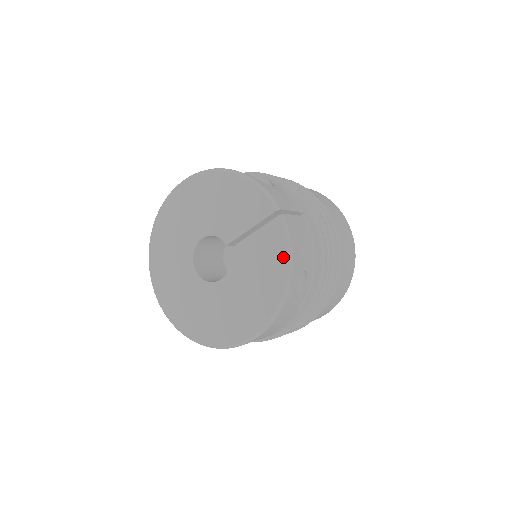
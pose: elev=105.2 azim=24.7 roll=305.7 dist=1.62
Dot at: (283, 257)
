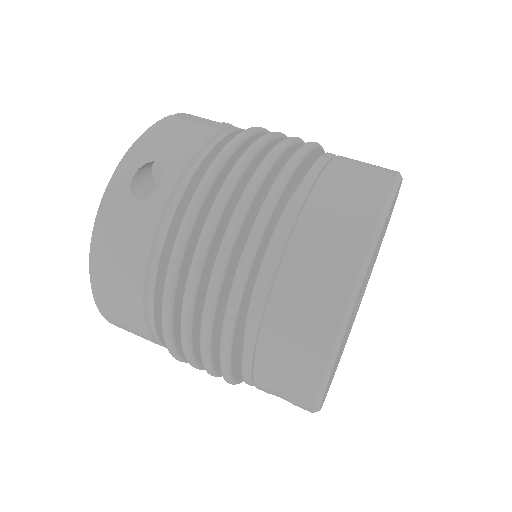
Dot at: occluded
